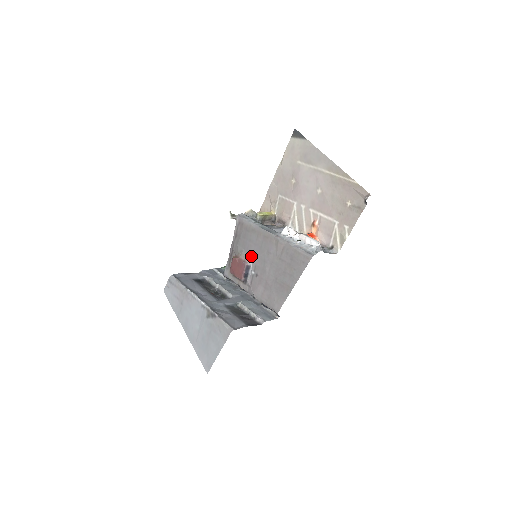
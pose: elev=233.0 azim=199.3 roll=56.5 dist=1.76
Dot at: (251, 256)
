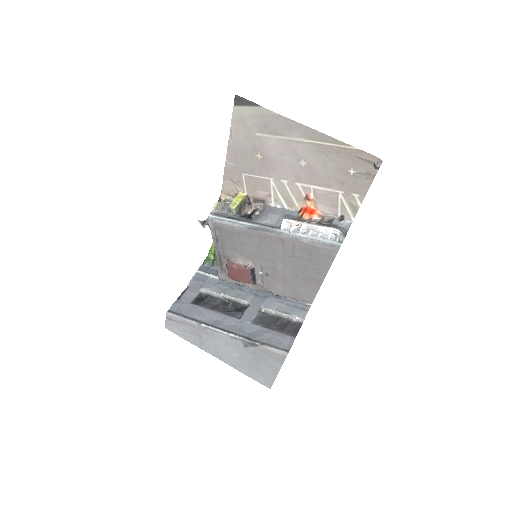
Dot at: (250, 258)
